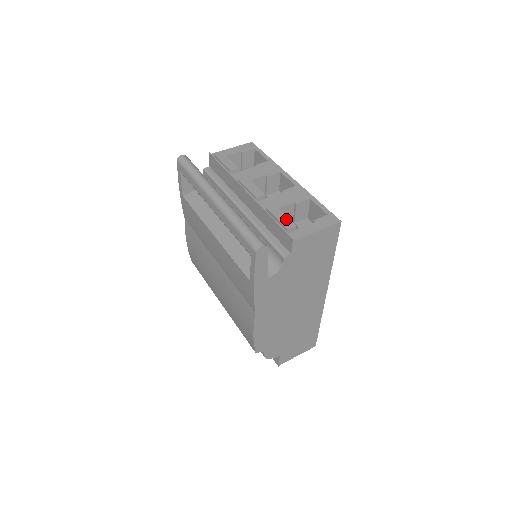
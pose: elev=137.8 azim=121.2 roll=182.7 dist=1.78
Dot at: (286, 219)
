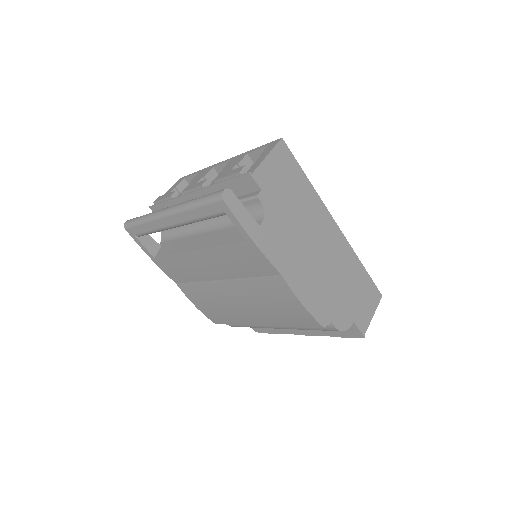
Dot at: (234, 170)
